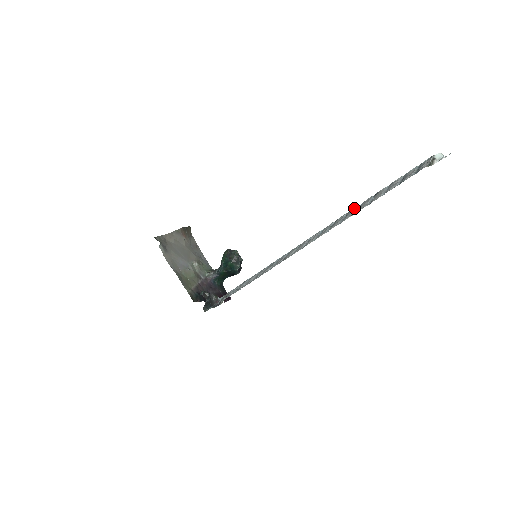
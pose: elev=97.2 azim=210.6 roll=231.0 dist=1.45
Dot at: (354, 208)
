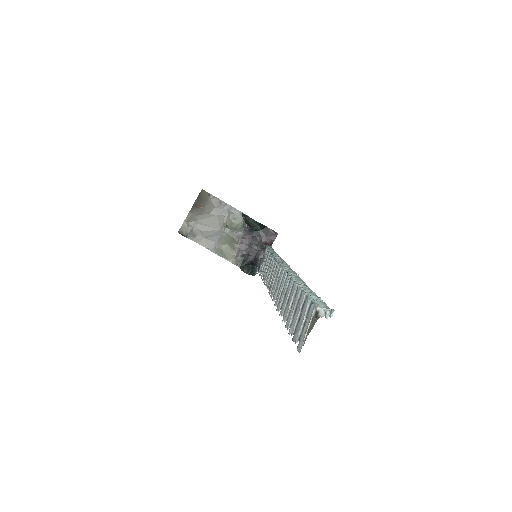
Dot at: (290, 283)
